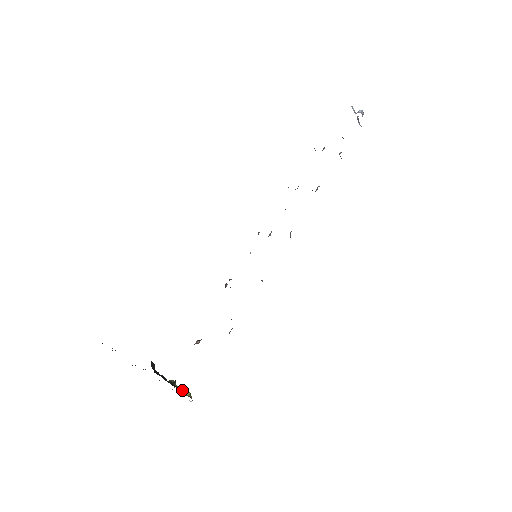
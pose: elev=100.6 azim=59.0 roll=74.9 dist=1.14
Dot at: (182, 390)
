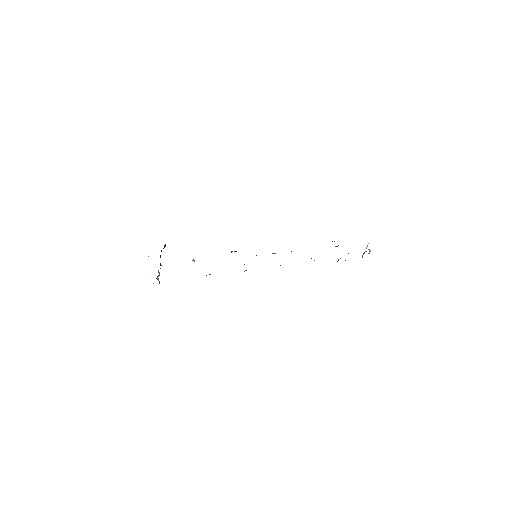
Dot at: (159, 274)
